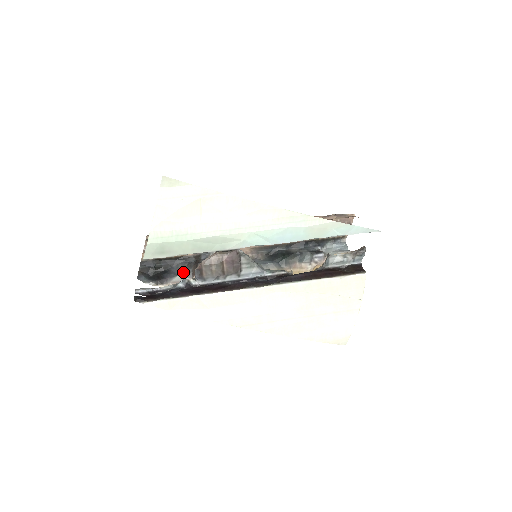
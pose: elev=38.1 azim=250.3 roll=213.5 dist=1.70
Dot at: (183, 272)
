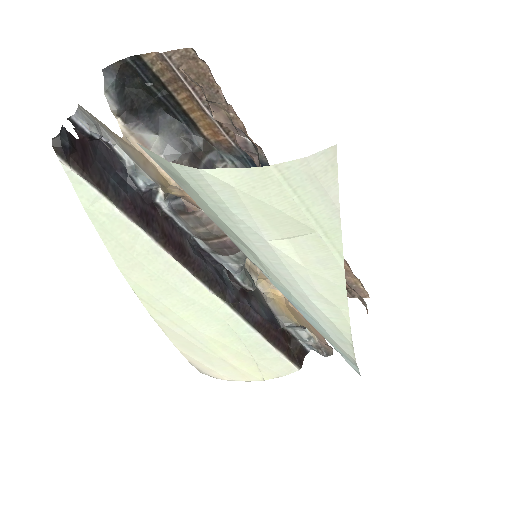
Dot at: (168, 140)
